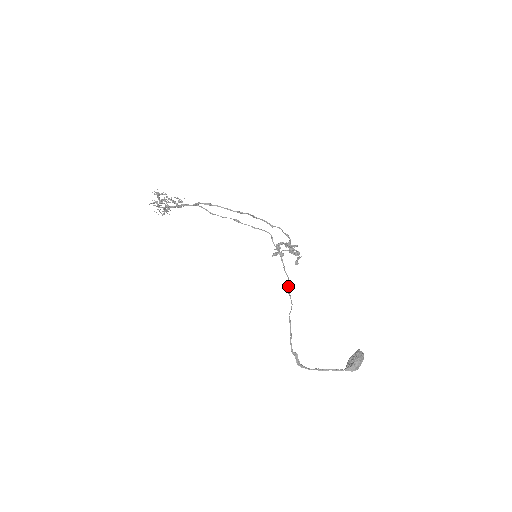
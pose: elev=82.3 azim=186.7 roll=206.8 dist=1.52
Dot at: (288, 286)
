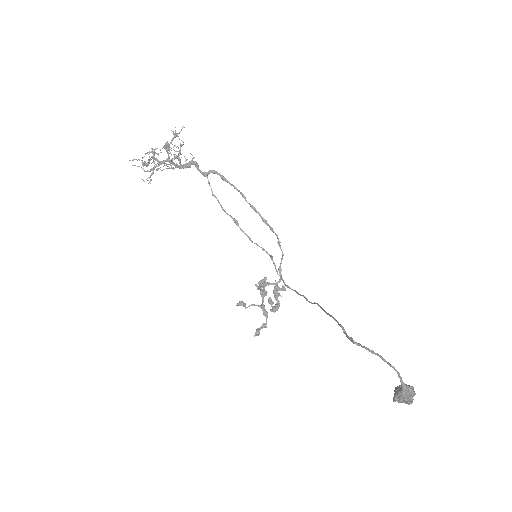
Dot at: (298, 293)
